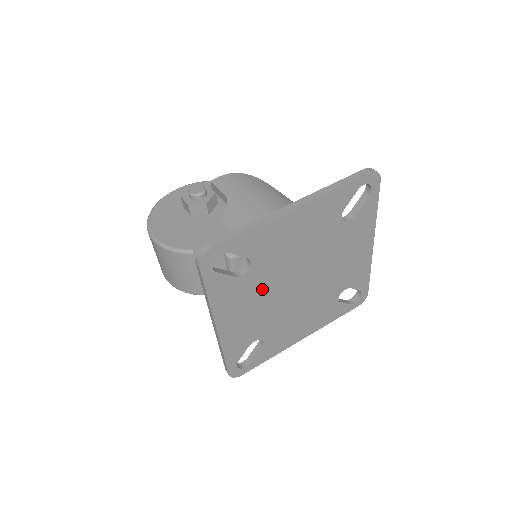
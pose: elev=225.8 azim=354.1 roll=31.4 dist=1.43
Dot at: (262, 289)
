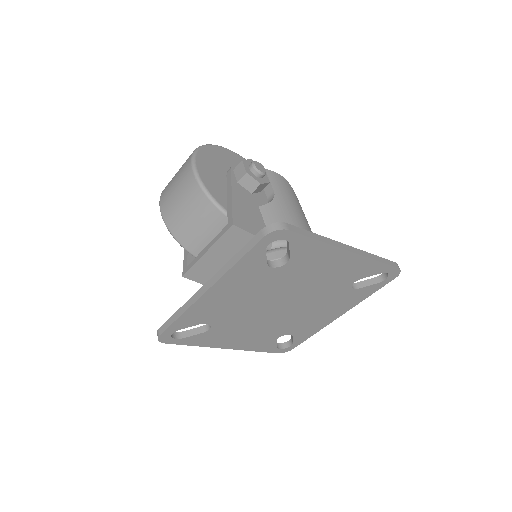
Dot at: (264, 289)
